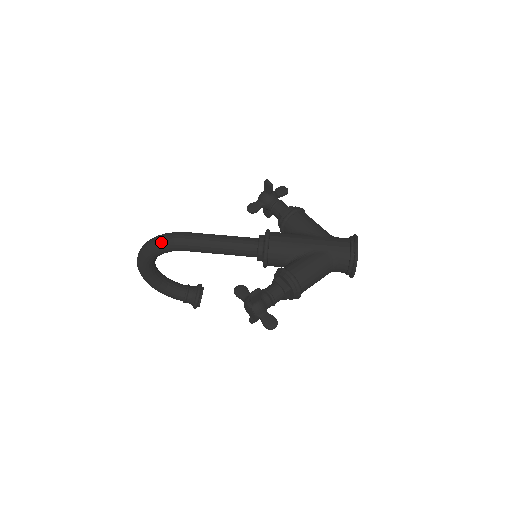
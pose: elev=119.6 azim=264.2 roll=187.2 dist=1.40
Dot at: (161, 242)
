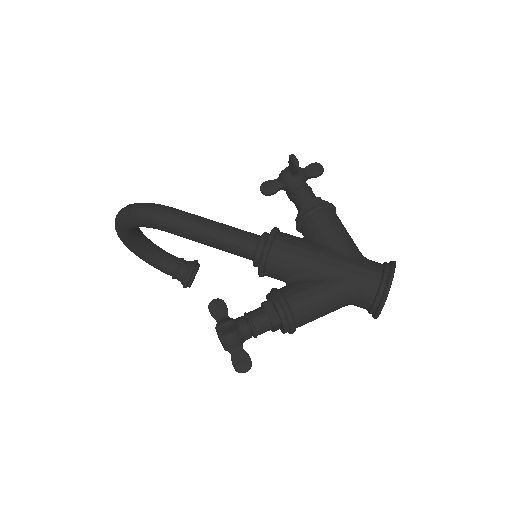
Dot at: (137, 214)
